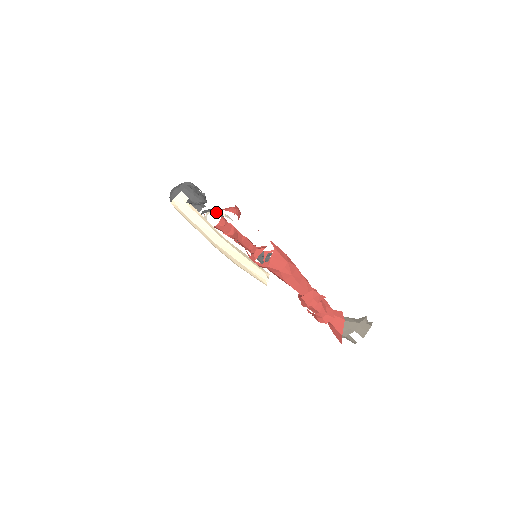
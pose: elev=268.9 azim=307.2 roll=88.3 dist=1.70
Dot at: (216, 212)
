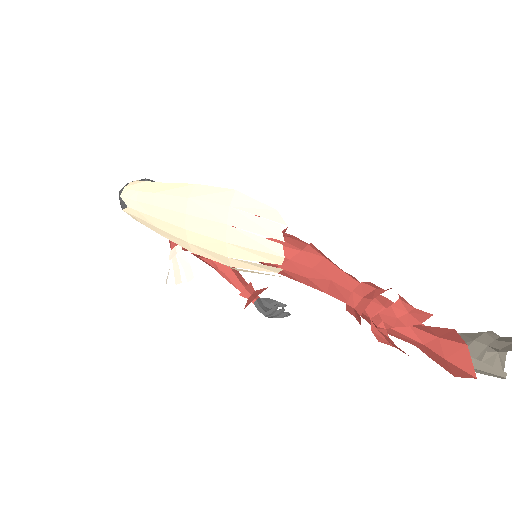
Dot at: occluded
